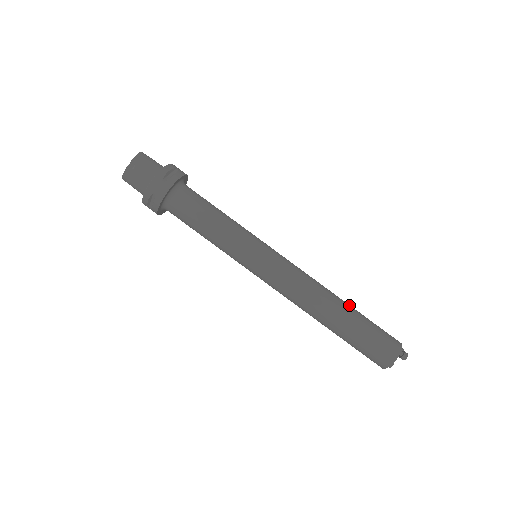
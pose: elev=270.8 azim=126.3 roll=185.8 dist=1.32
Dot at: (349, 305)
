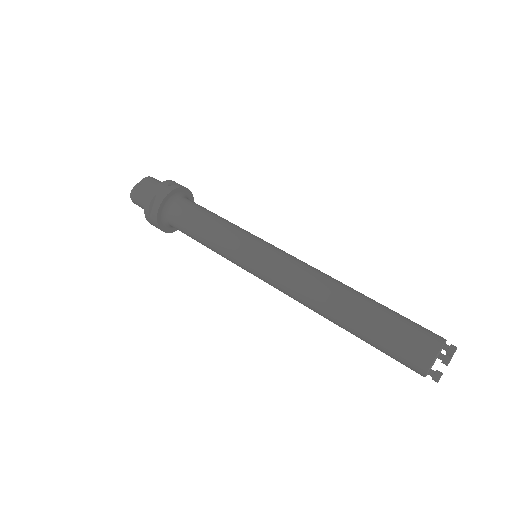
Dot at: occluded
